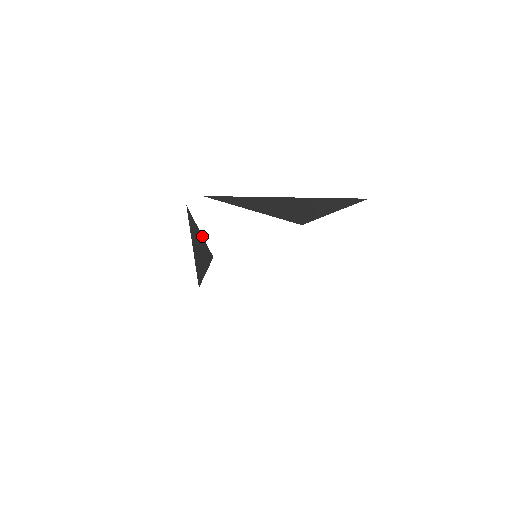
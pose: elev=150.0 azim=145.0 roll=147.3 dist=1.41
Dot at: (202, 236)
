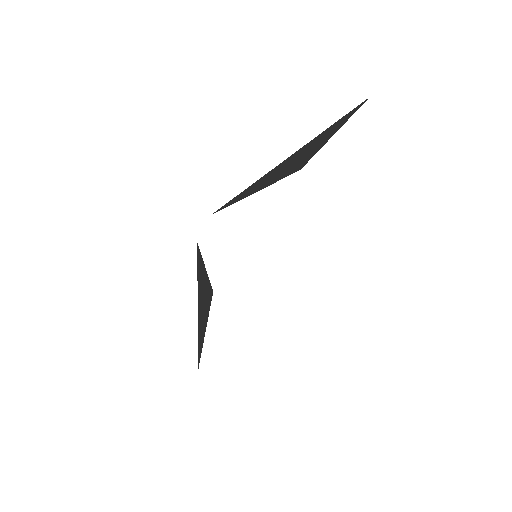
Dot at: occluded
